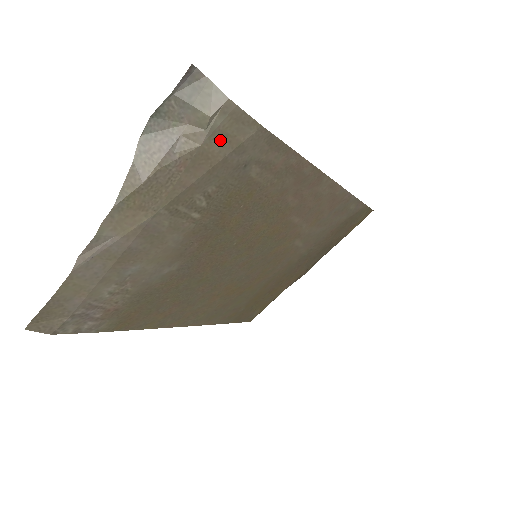
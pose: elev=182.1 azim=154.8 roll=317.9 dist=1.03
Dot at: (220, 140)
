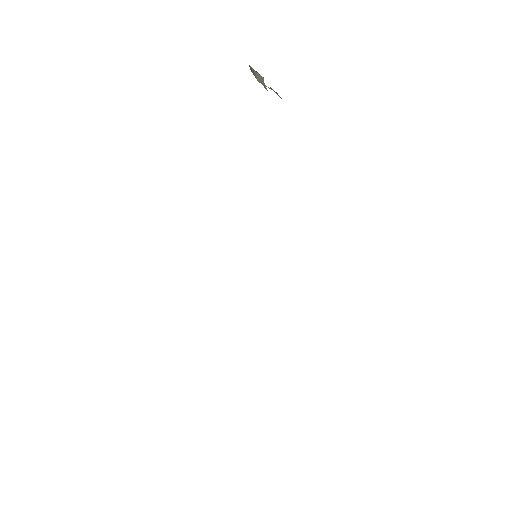
Dot at: occluded
